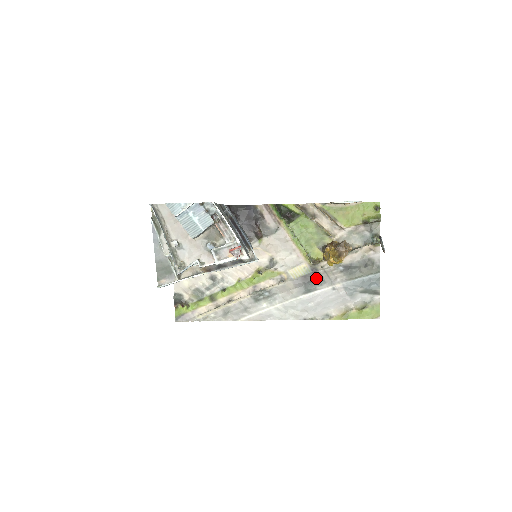
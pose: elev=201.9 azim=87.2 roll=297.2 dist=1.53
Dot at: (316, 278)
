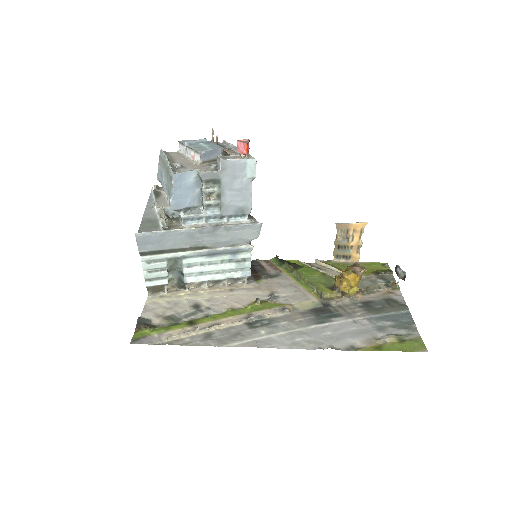
Dot at: (329, 311)
